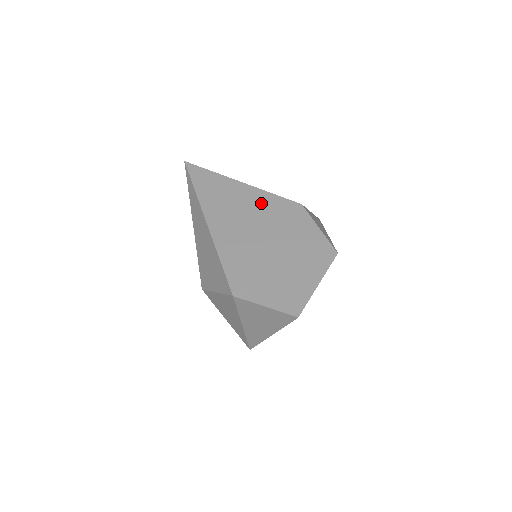
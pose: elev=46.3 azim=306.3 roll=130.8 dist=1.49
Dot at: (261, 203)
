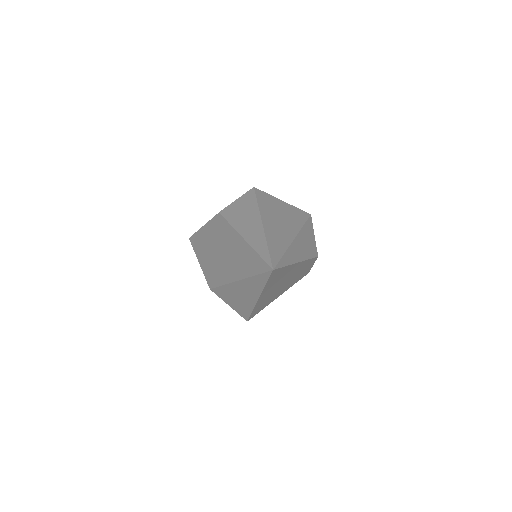
Dot at: occluded
